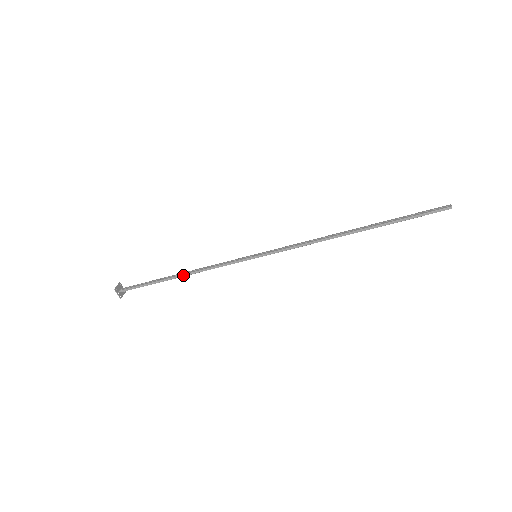
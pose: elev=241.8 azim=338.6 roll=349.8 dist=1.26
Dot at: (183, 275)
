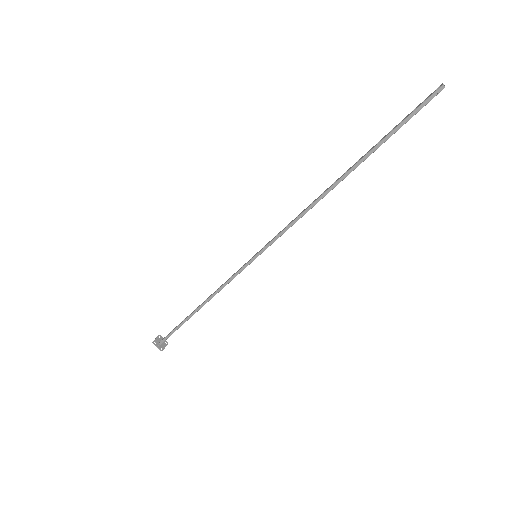
Dot at: (201, 306)
